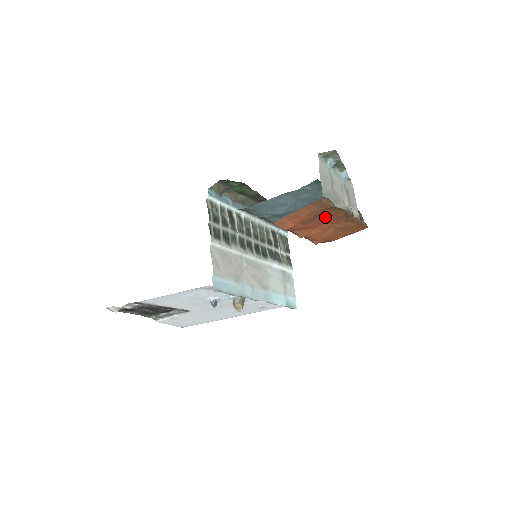
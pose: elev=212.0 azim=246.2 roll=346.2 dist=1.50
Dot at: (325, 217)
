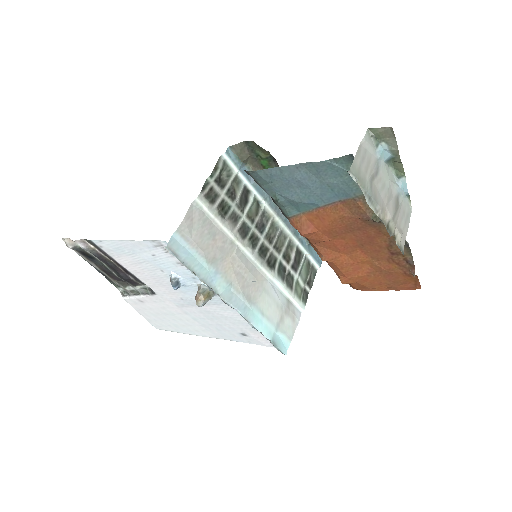
Dot at: (360, 238)
